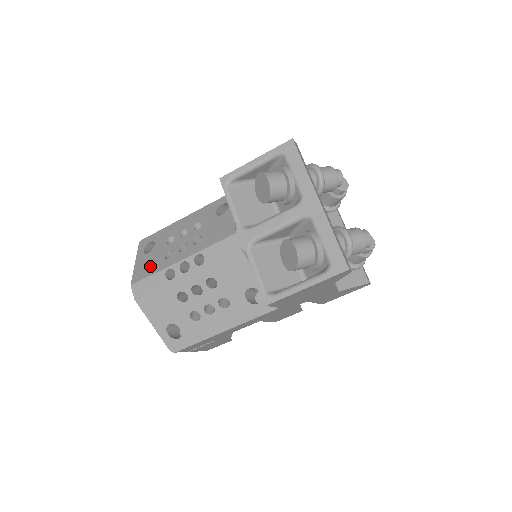
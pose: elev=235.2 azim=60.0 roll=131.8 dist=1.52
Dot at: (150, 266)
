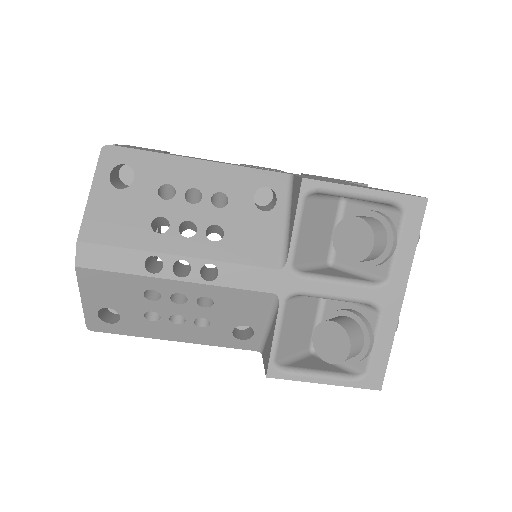
Dot at: (121, 224)
